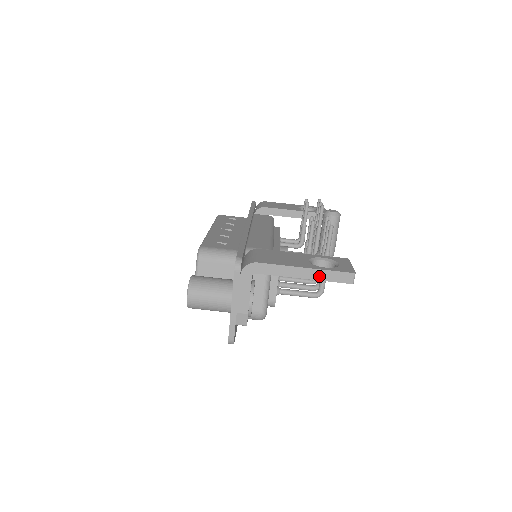
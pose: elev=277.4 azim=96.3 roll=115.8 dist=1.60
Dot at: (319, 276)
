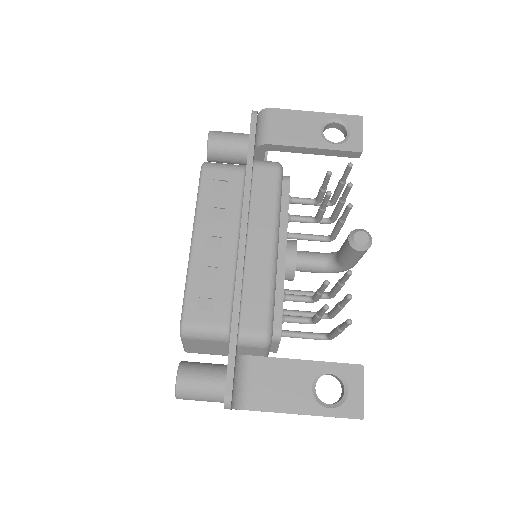
Dot at: occluded
